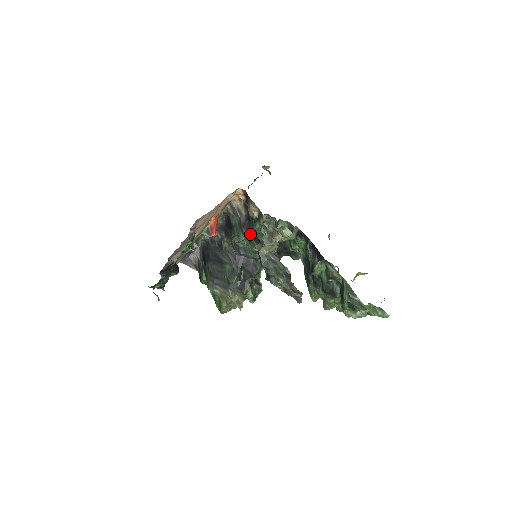
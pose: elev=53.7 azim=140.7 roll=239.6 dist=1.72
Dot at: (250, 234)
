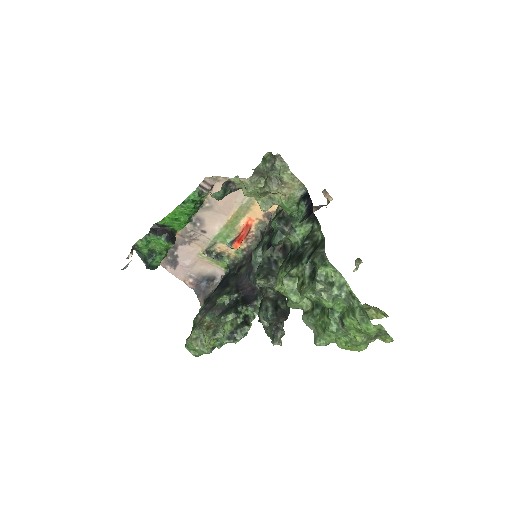
Dot at: (268, 241)
